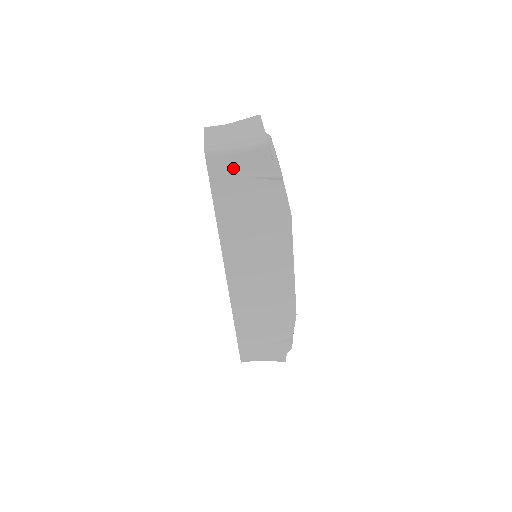
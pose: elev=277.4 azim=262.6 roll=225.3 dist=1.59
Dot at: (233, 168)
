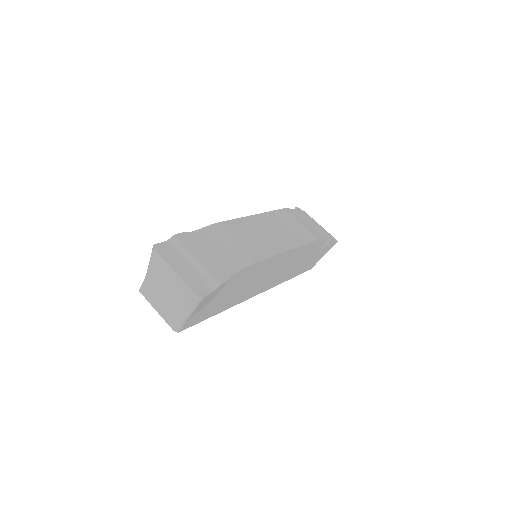
Dot at: (199, 312)
